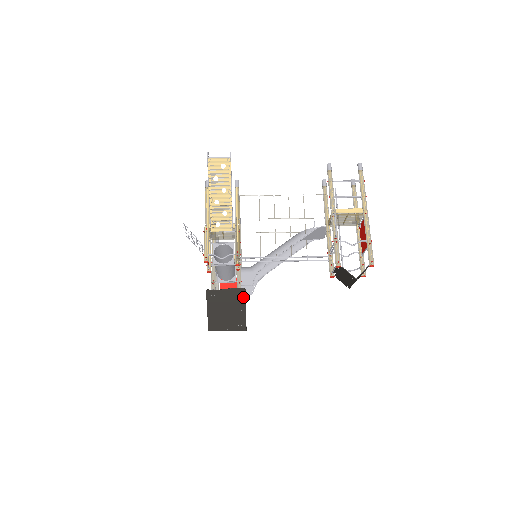
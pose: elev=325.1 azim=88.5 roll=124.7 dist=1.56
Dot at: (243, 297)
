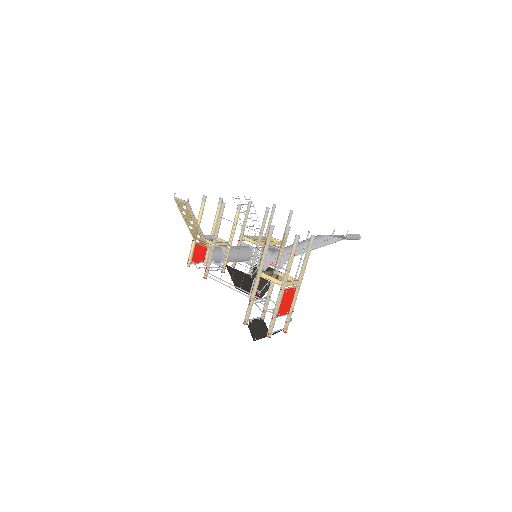
Dot at: (250, 280)
